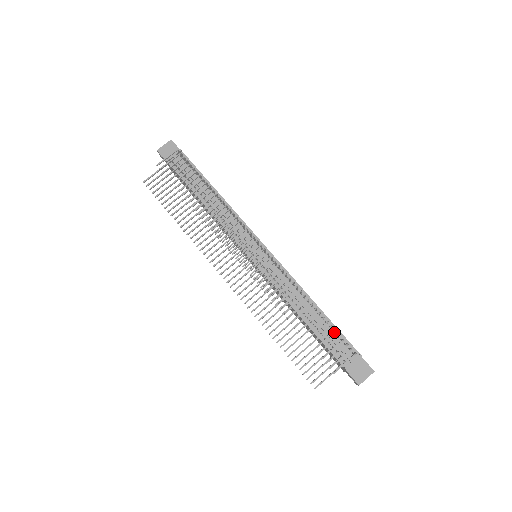
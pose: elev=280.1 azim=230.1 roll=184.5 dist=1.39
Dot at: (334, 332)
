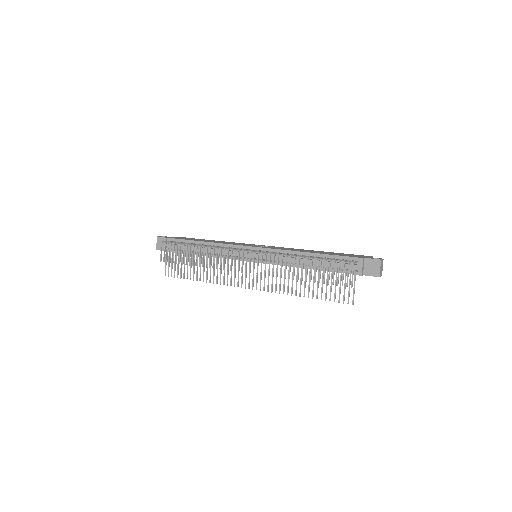
Dot at: (330, 262)
